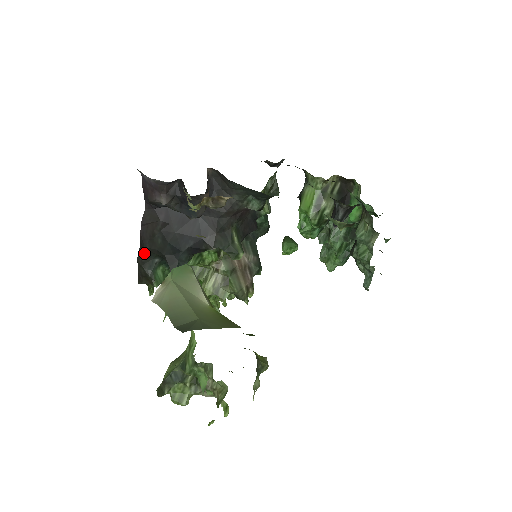
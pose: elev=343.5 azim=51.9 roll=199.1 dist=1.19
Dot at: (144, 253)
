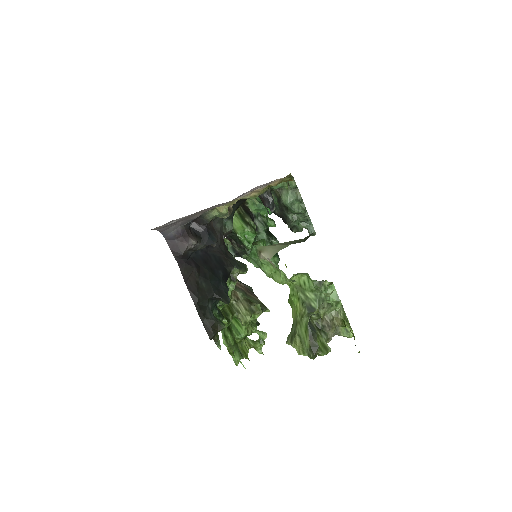
Dot at: (200, 306)
